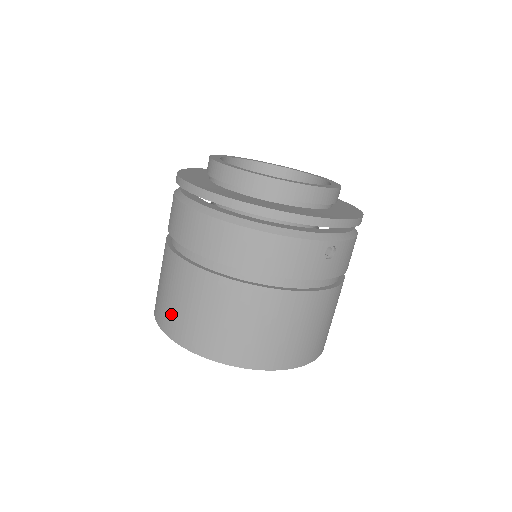
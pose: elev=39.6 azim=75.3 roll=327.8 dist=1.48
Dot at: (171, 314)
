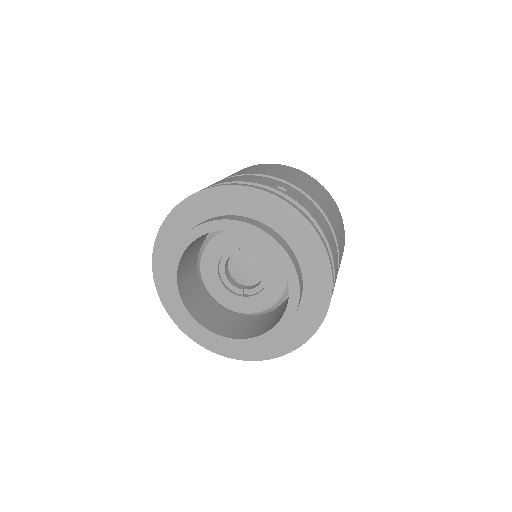
Dot at: occluded
